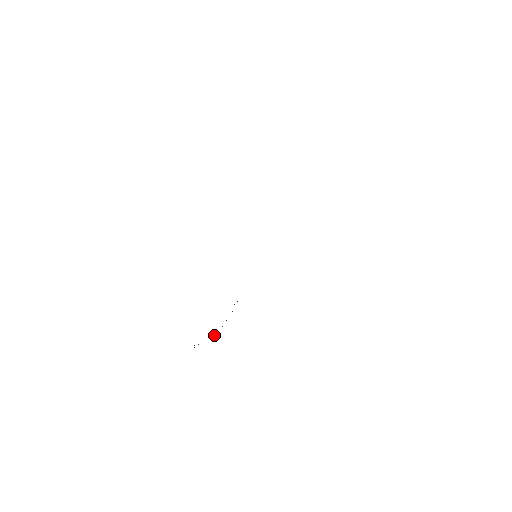
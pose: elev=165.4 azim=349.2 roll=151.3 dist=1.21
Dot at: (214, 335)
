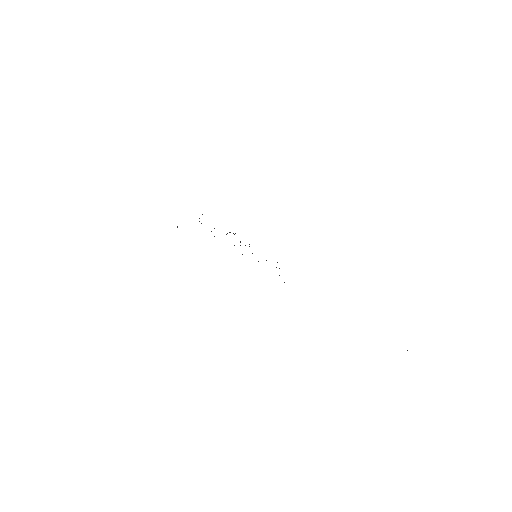
Dot at: occluded
